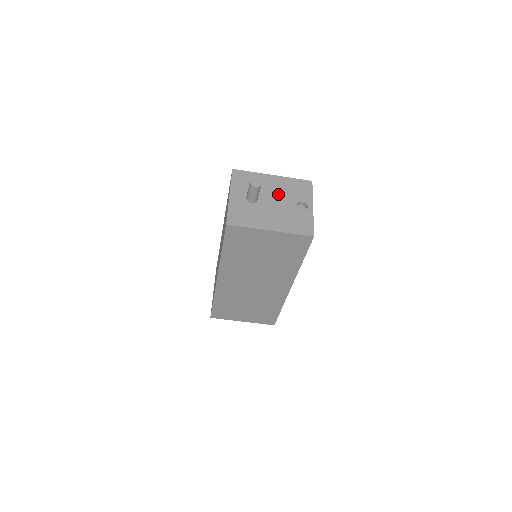
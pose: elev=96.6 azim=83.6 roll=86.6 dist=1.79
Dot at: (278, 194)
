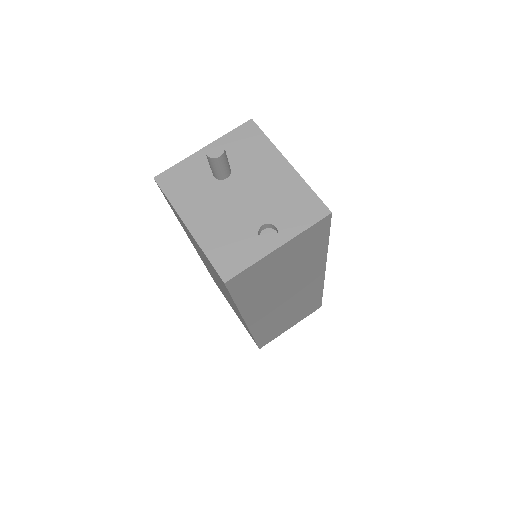
Dot at: (260, 192)
